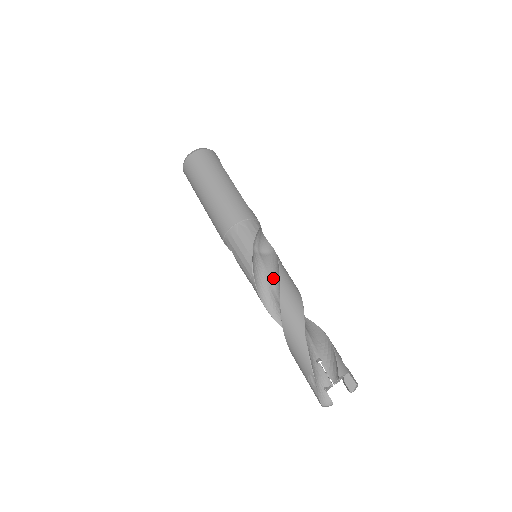
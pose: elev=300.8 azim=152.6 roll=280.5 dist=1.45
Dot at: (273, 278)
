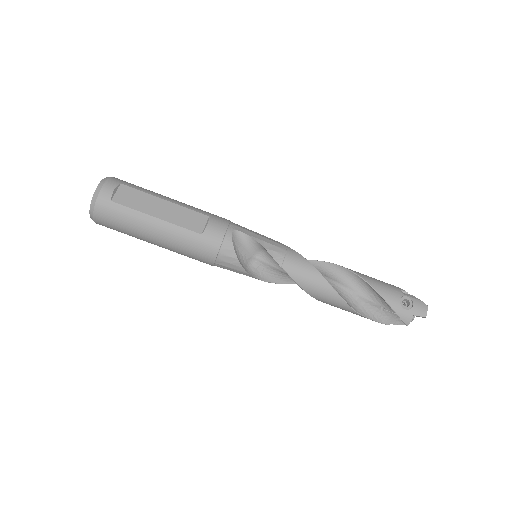
Dot at: occluded
